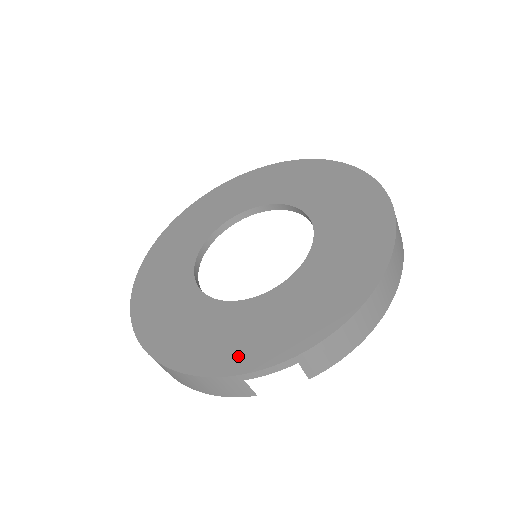
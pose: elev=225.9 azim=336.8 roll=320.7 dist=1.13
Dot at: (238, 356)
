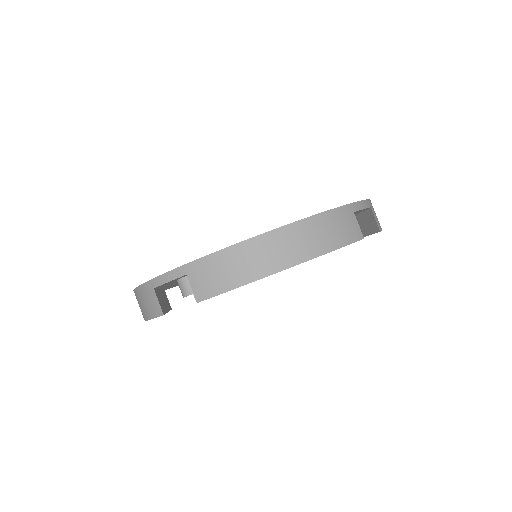
Dot at: occluded
